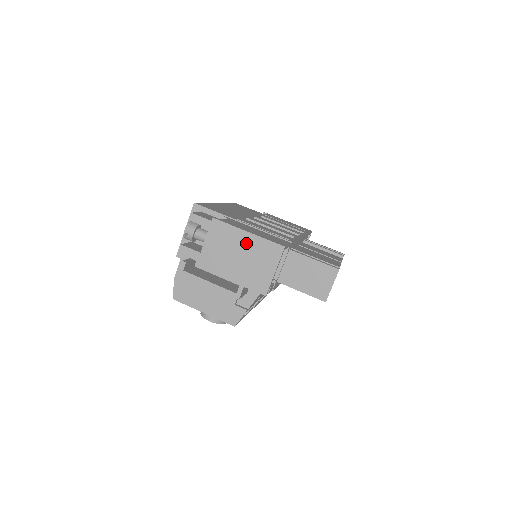
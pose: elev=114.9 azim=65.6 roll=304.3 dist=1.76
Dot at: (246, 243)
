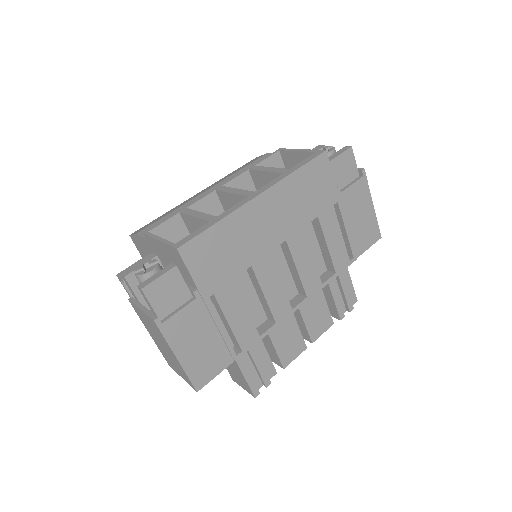
Dot at: (171, 354)
